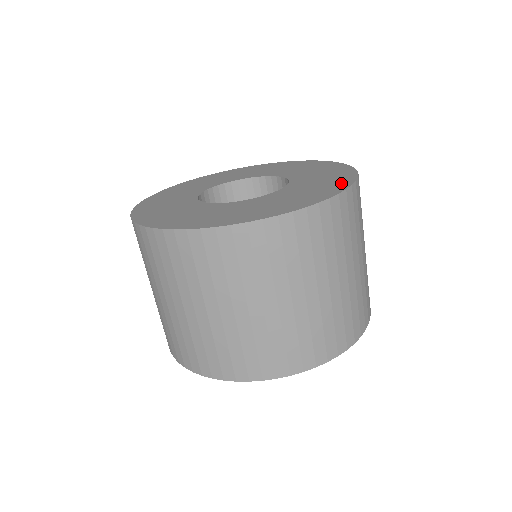
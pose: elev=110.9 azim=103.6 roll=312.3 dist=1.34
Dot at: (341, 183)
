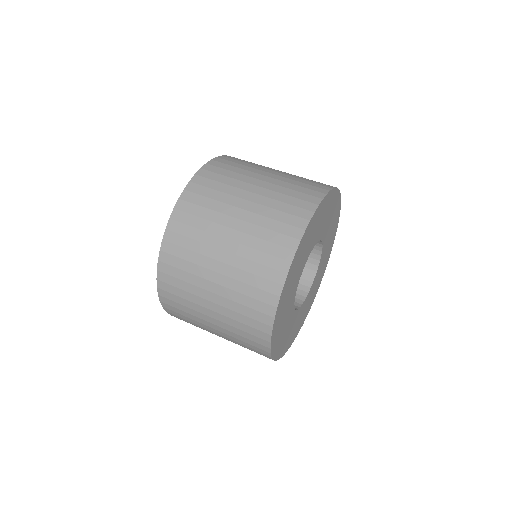
Dot at: occluded
